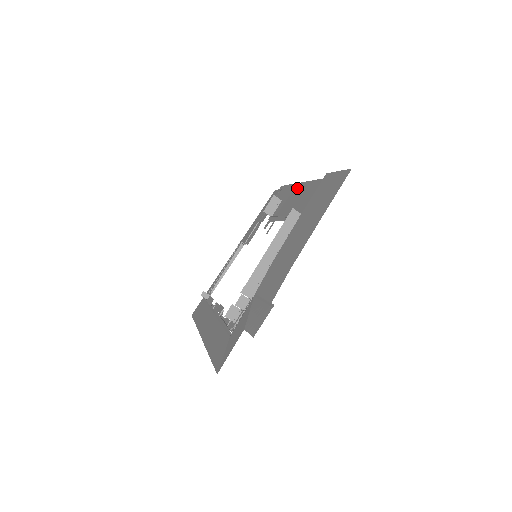
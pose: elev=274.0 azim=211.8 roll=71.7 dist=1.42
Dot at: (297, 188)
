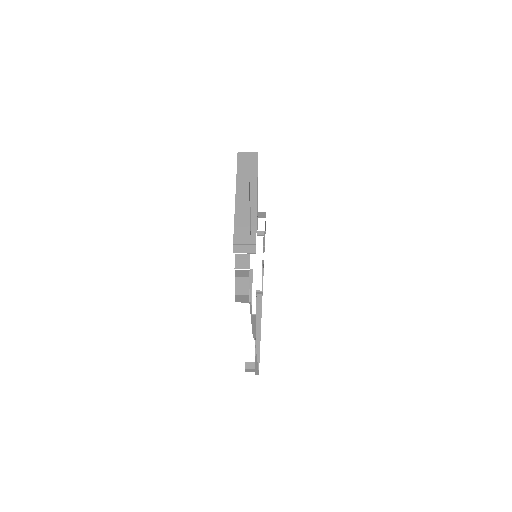
Dot at: occluded
